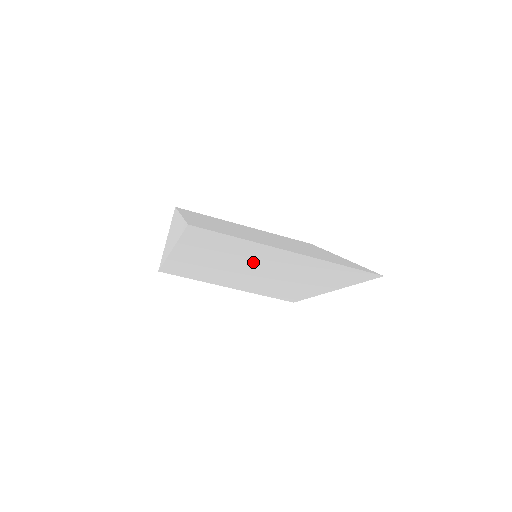
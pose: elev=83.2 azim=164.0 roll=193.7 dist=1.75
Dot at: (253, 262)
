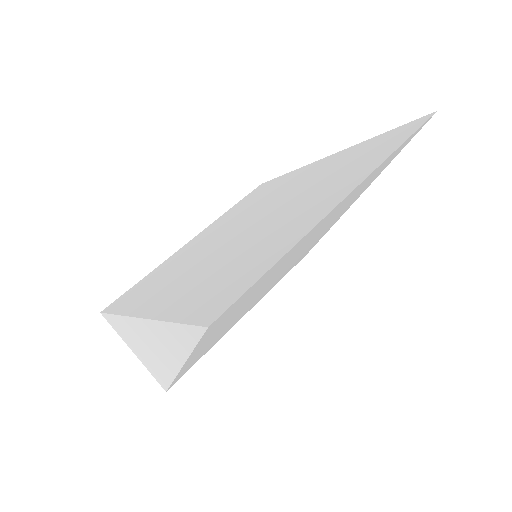
Dot at: (284, 265)
